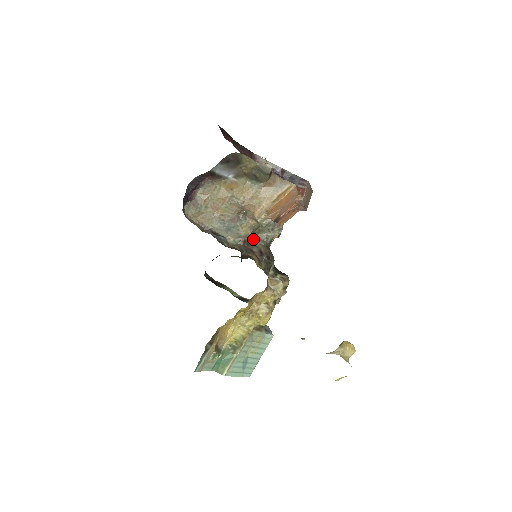
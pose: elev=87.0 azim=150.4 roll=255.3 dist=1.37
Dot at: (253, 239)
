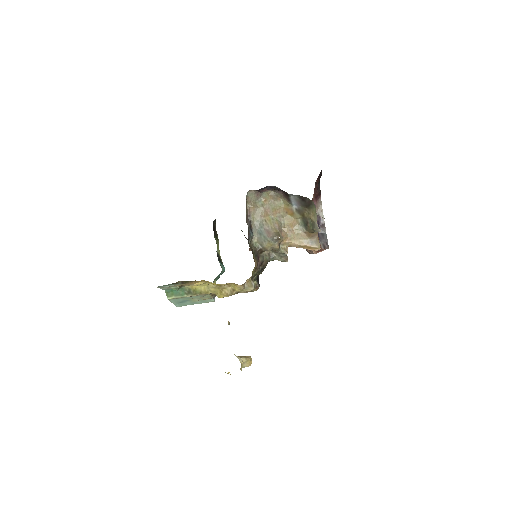
Dot at: occluded
